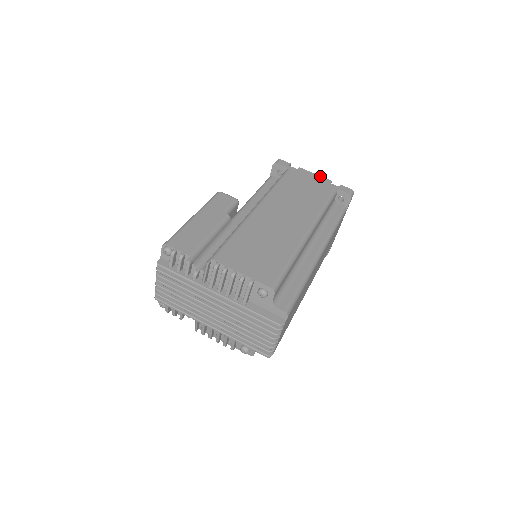
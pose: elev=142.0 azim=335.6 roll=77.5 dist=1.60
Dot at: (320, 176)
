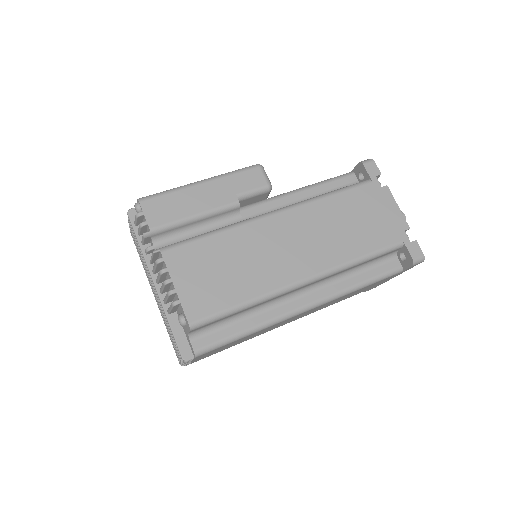
Dot at: (401, 213)
